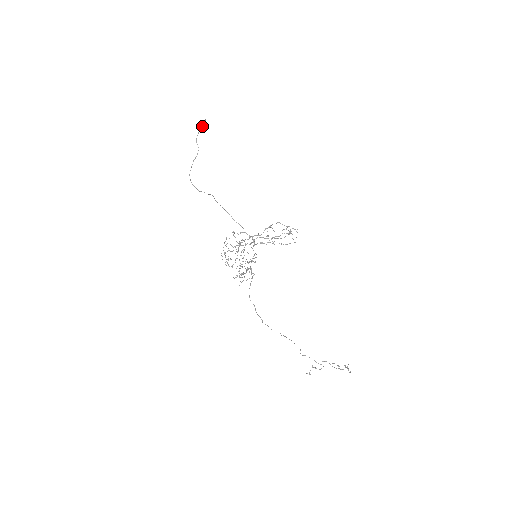
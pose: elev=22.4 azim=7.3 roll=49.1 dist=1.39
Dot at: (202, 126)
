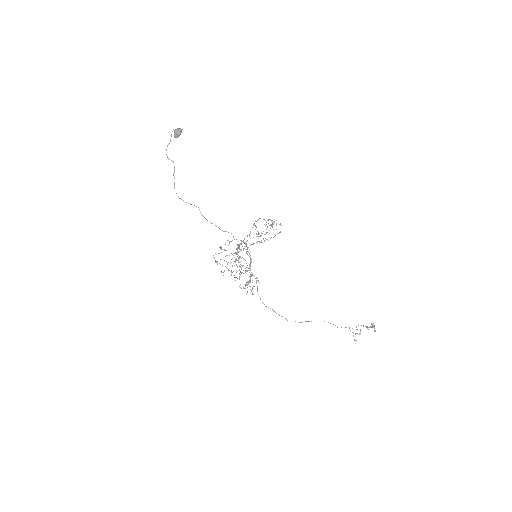
Dot at: (178, 131)
